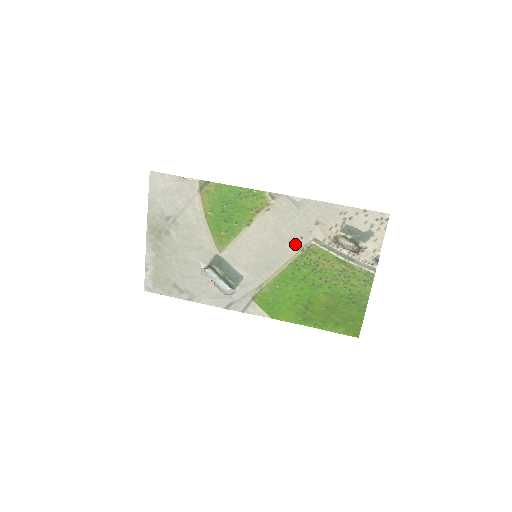
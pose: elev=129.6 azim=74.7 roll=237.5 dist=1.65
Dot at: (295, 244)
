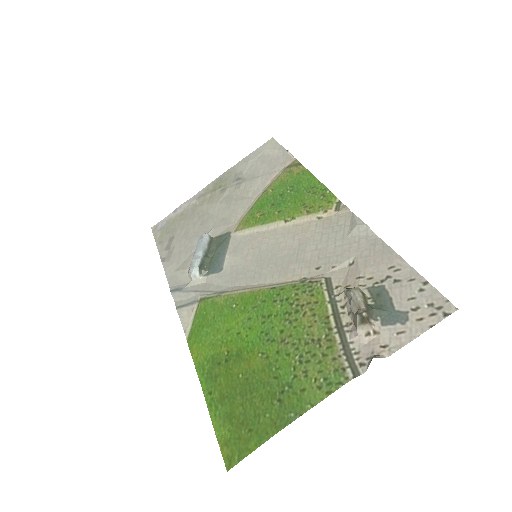
Dot at: (304, 270)
